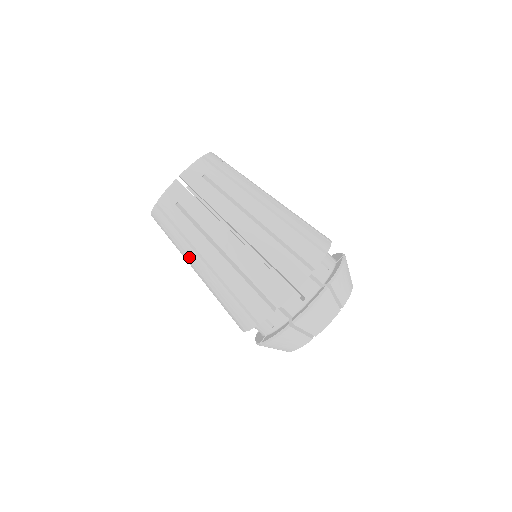
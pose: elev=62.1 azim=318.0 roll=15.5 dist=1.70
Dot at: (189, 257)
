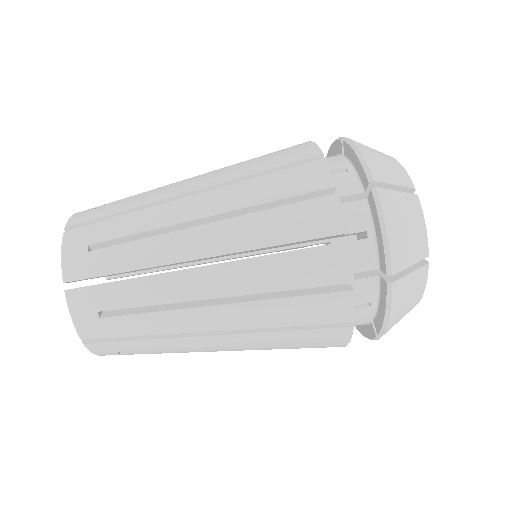
Dot at: occluded
